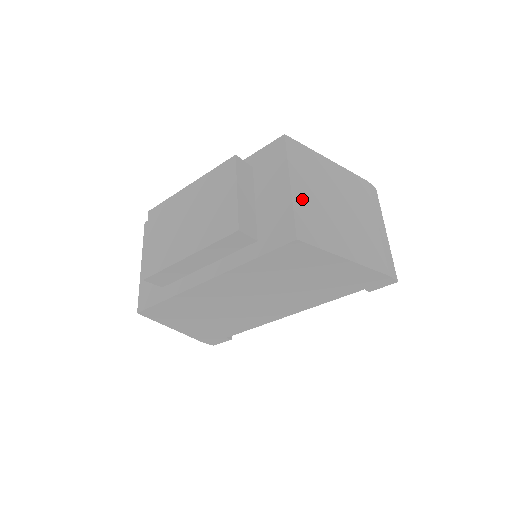
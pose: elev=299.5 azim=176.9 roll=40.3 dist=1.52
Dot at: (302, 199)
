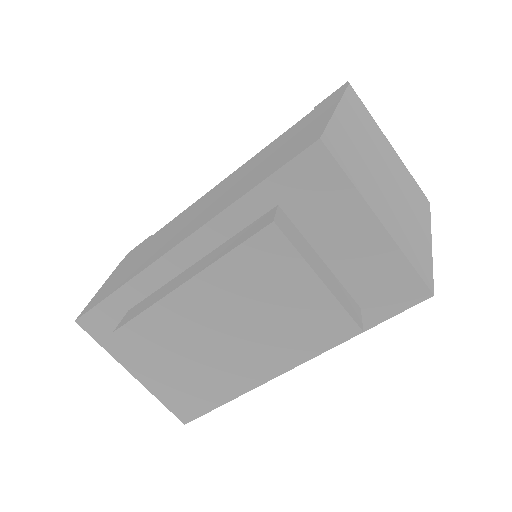
Dot at: (393, 227)
